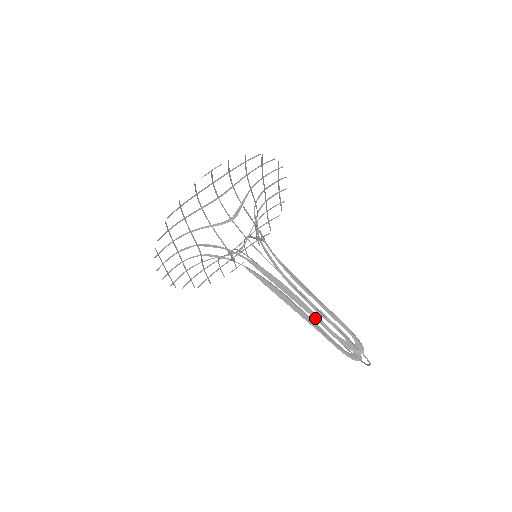
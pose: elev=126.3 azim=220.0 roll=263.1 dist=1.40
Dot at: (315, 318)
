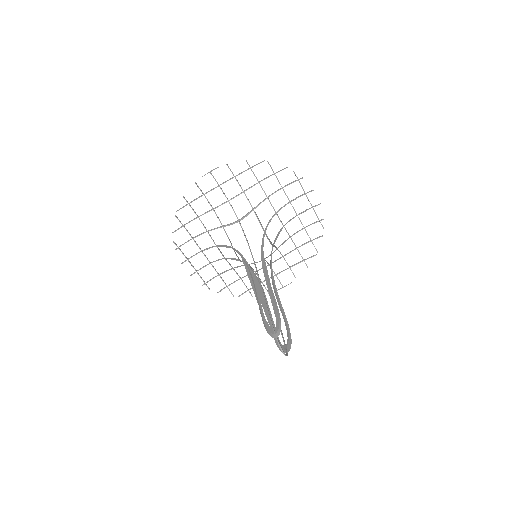
Dot at: (258, 303)
